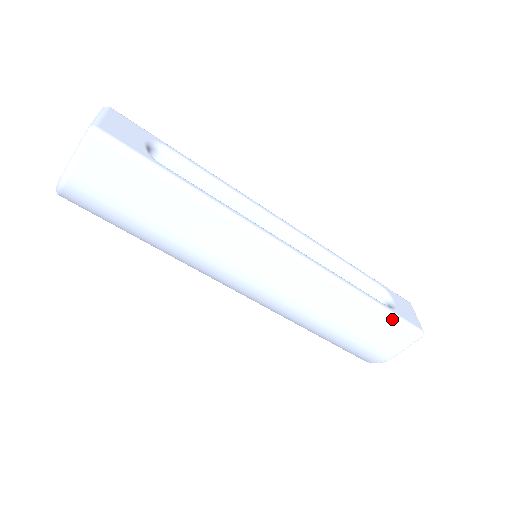
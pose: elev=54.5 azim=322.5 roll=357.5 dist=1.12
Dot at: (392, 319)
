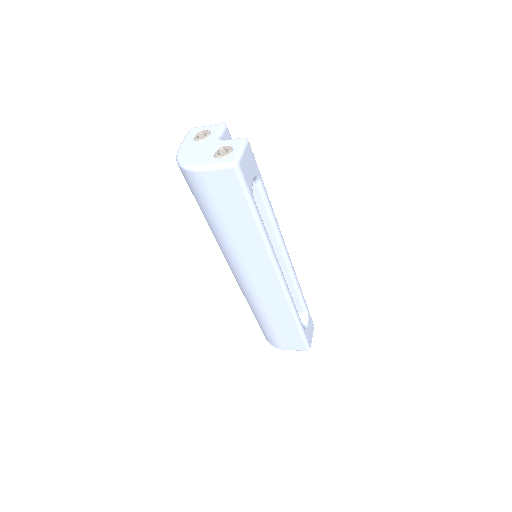
Dot at: (301, 336)
